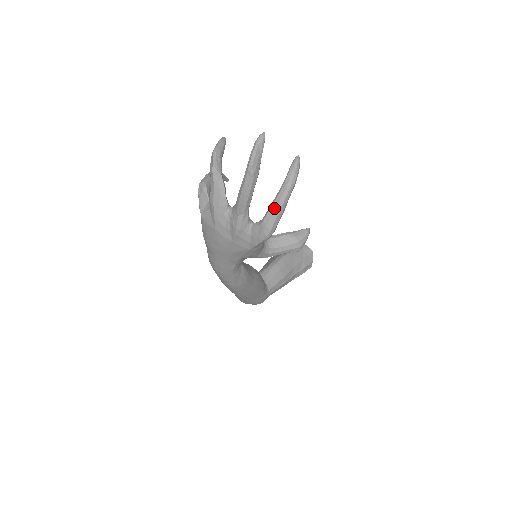
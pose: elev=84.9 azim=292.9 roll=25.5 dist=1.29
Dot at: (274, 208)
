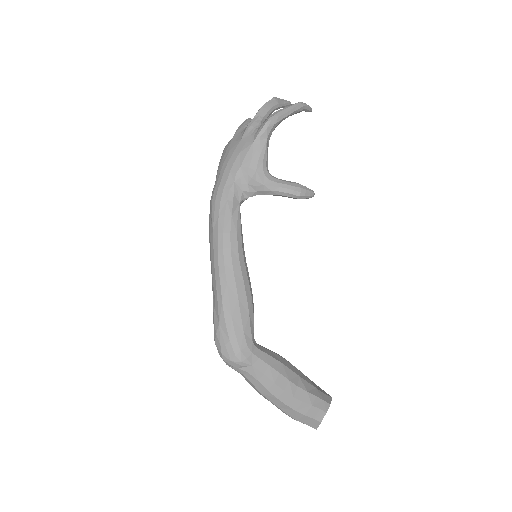
Dot at: (283, 108)
